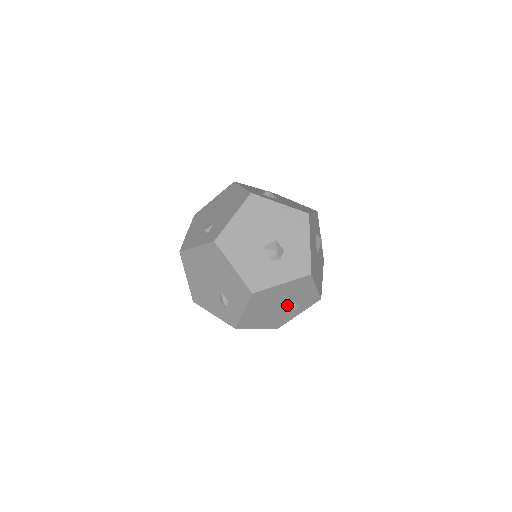
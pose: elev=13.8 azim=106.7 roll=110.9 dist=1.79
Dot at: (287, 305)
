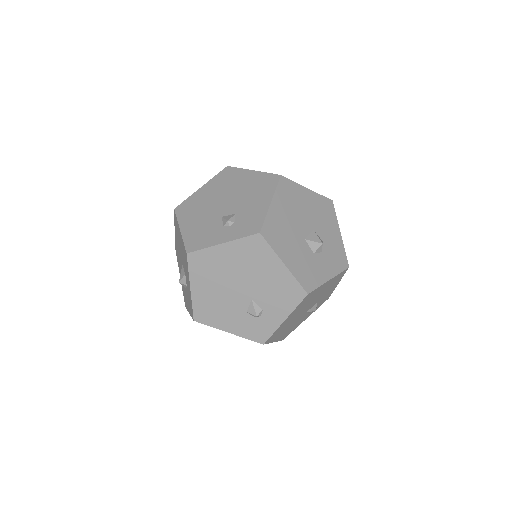
Dot at: (310, 308)
